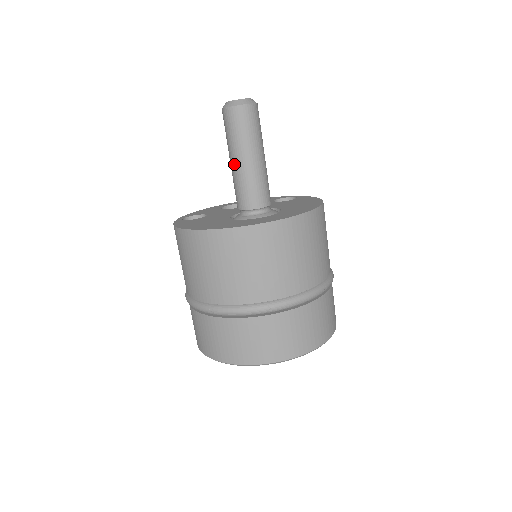
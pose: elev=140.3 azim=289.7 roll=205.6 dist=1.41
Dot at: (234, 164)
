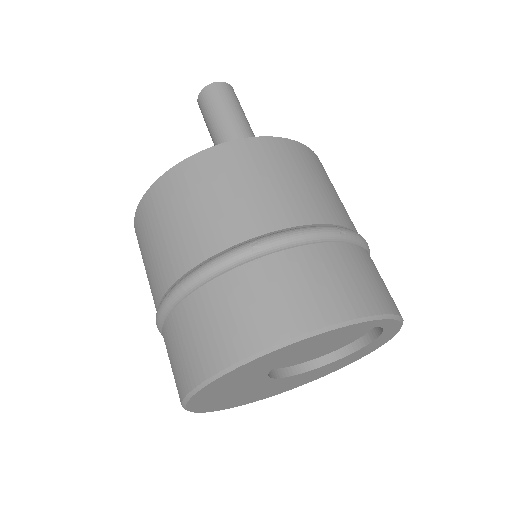
Dot at: (226, 128)
